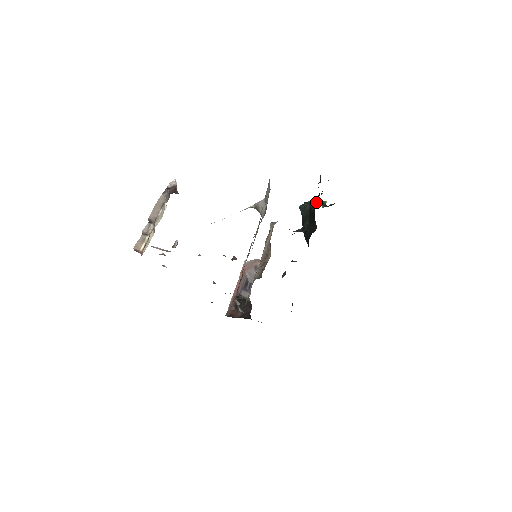
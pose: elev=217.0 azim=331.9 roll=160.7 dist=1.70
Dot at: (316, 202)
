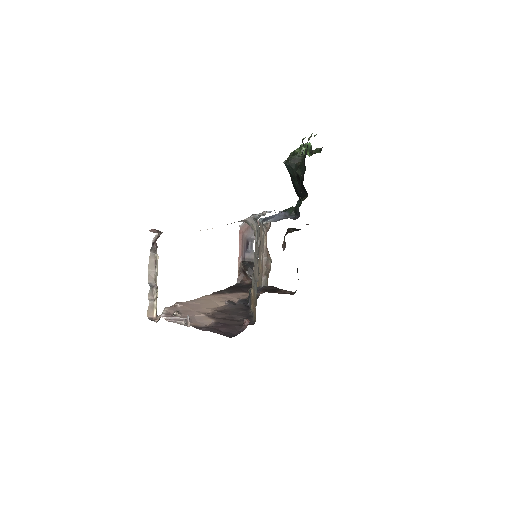
Dot at: (303, 171)
